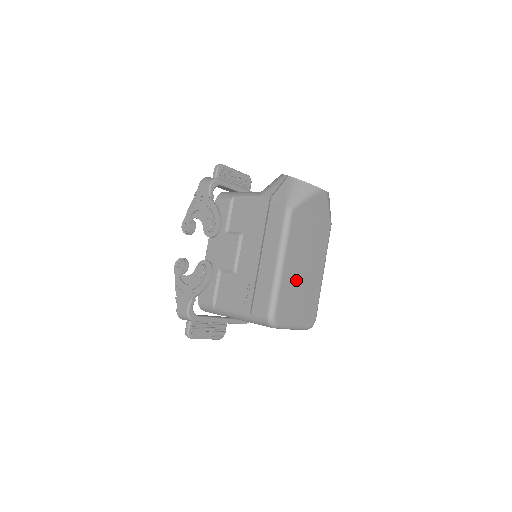
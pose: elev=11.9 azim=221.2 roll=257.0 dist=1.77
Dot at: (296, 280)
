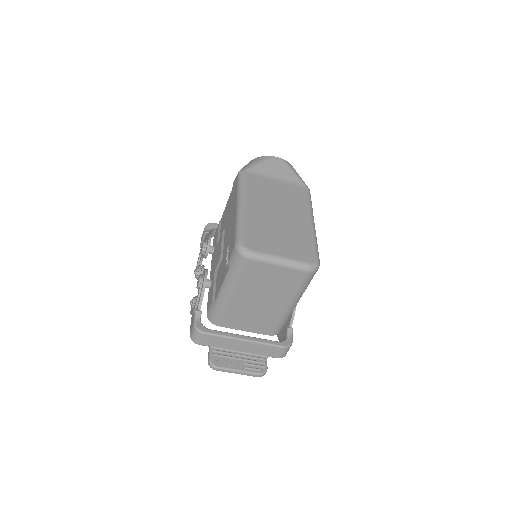
Dot at: (267, 220)
